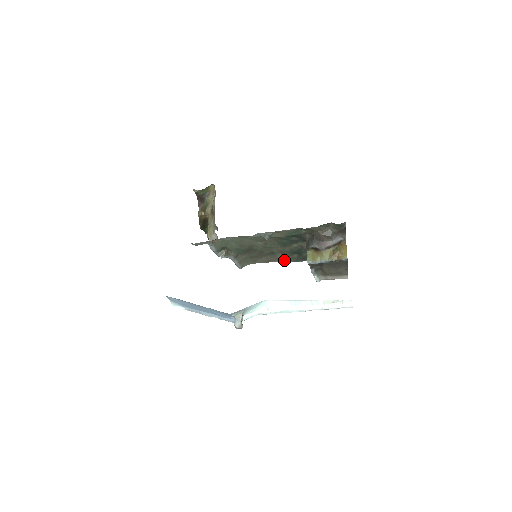
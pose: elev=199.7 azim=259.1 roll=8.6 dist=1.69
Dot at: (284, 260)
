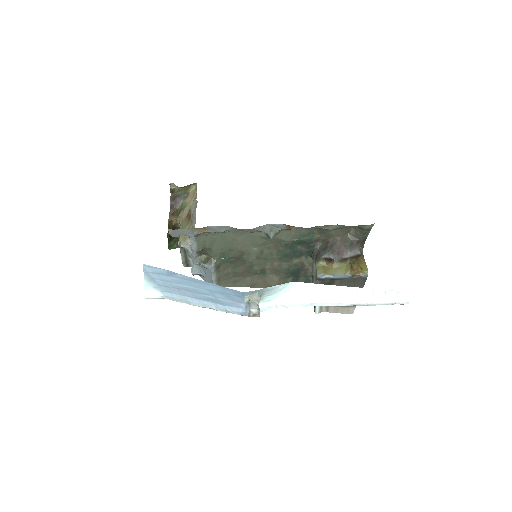
Dot at: occluded
